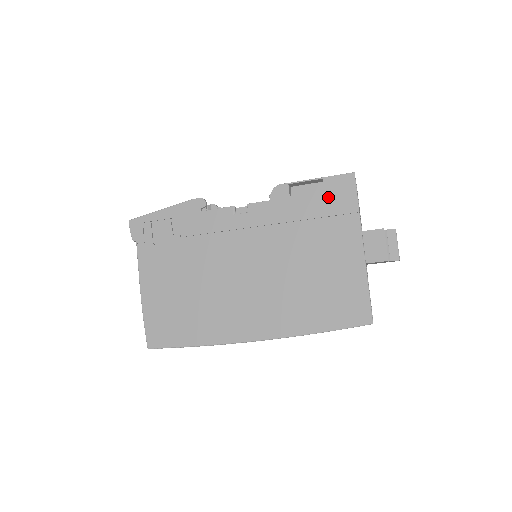
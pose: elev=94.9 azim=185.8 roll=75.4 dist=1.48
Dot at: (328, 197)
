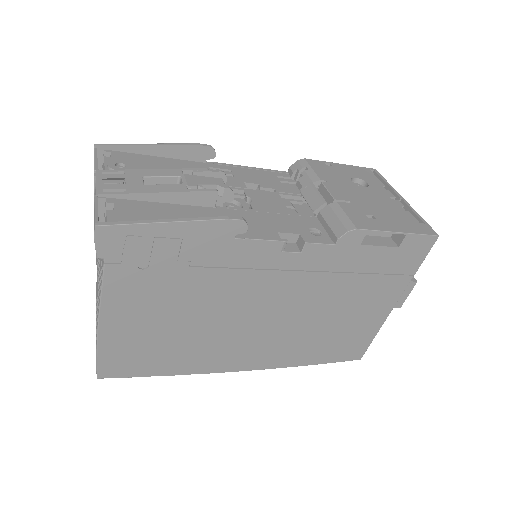
Dot at: (398, 255)
